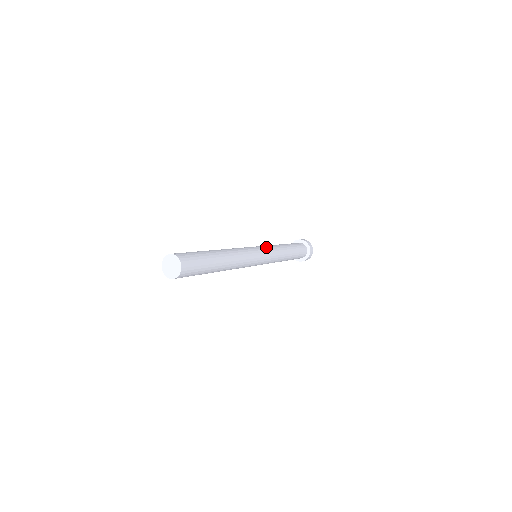
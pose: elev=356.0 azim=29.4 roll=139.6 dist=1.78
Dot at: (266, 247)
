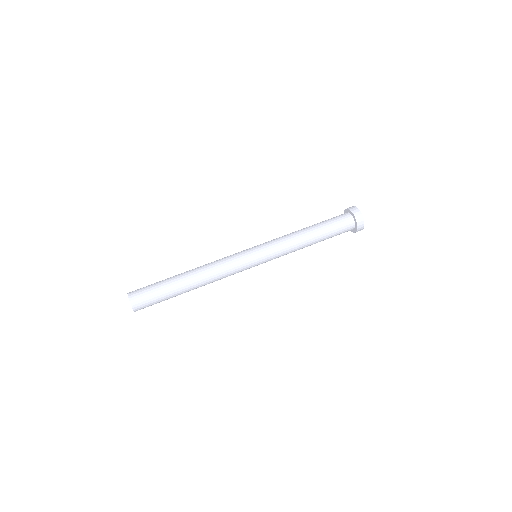
Dot at: (266, 244)
